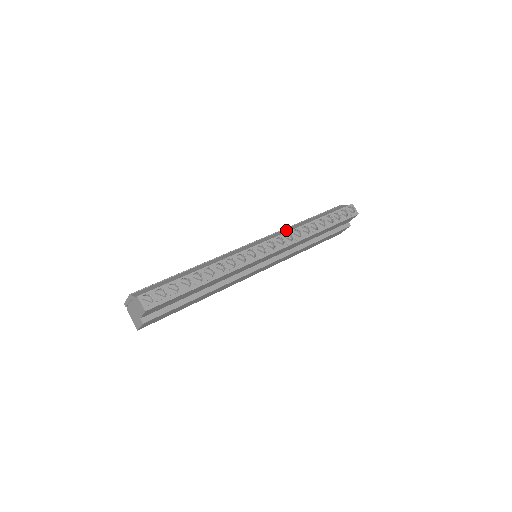
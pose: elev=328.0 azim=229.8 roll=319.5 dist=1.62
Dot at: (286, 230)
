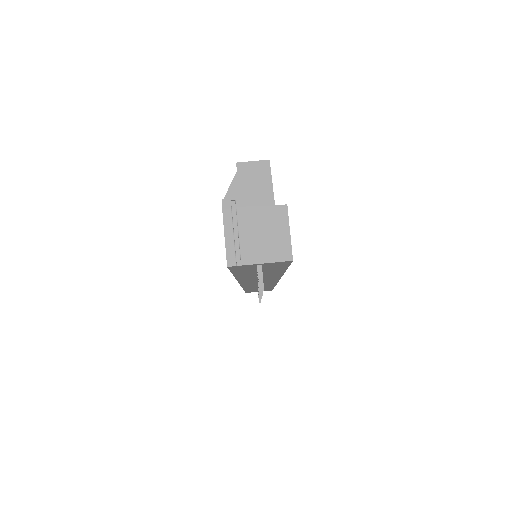
Dot at: occluded
